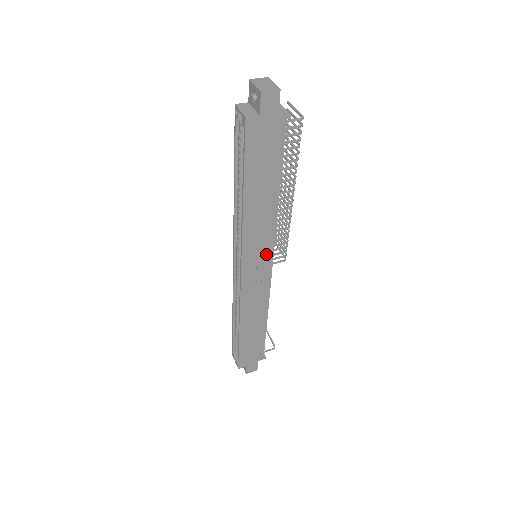
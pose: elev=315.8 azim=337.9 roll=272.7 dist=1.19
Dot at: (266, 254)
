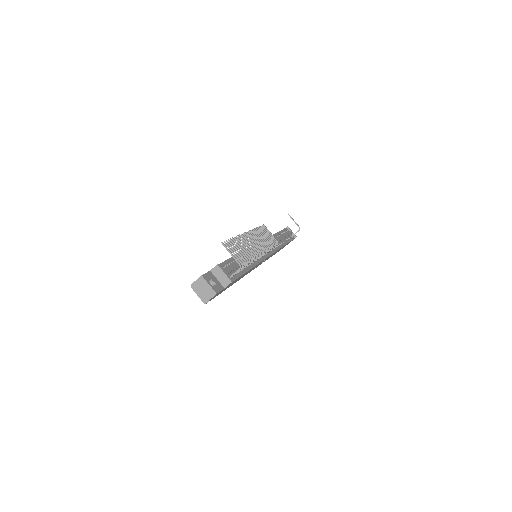
Dot at: (262, 261)
